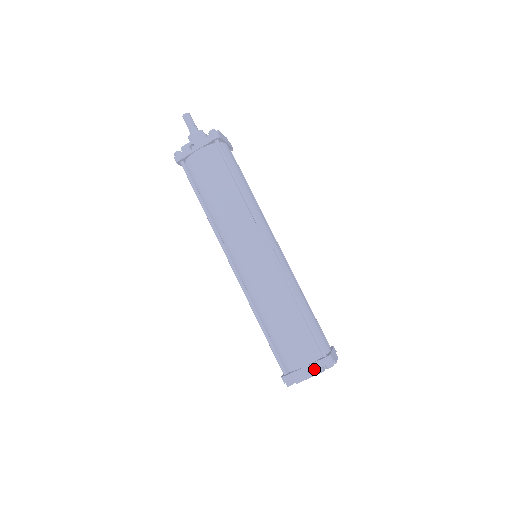
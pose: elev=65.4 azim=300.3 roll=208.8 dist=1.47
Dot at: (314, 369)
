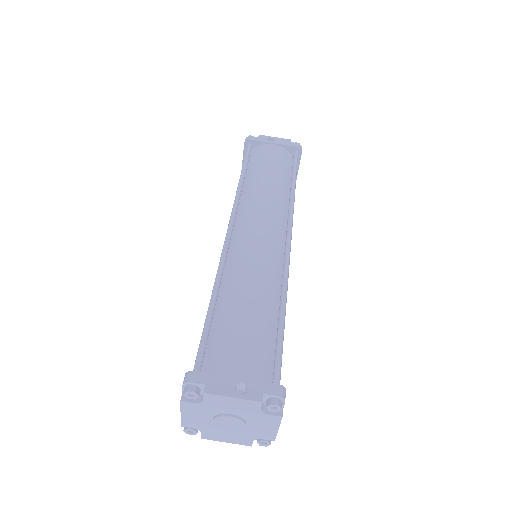
Dot at: (249, 389)
